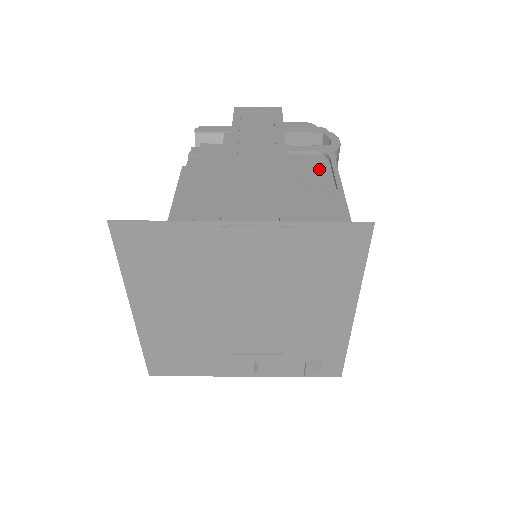
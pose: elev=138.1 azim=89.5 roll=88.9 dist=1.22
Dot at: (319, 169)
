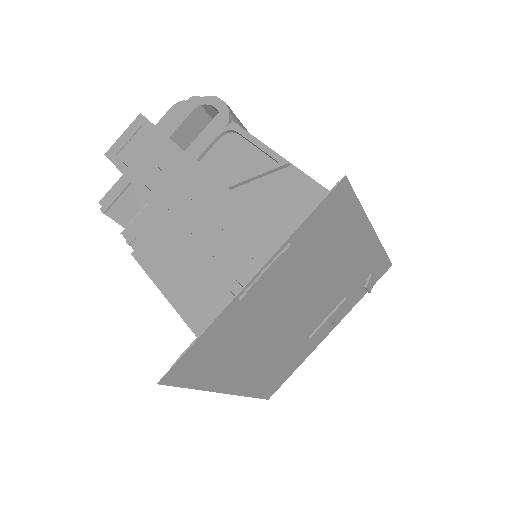
Dot at: (240, 152)
